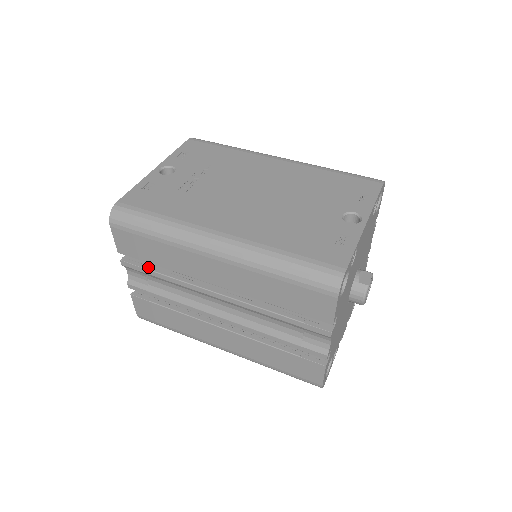
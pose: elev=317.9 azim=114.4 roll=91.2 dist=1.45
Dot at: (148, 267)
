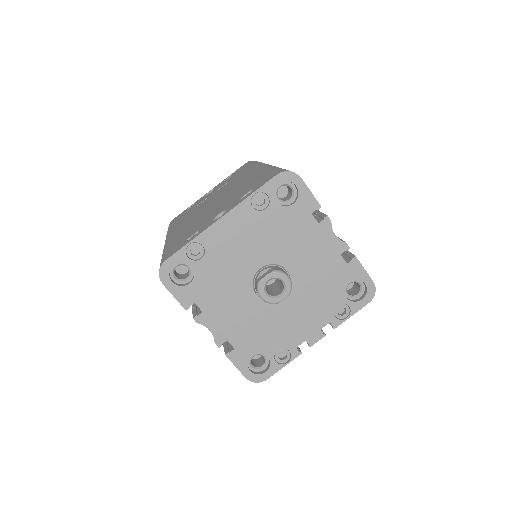
Dot at: occluded
